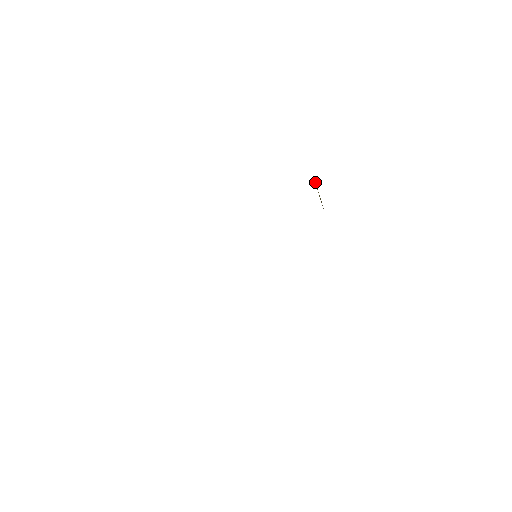
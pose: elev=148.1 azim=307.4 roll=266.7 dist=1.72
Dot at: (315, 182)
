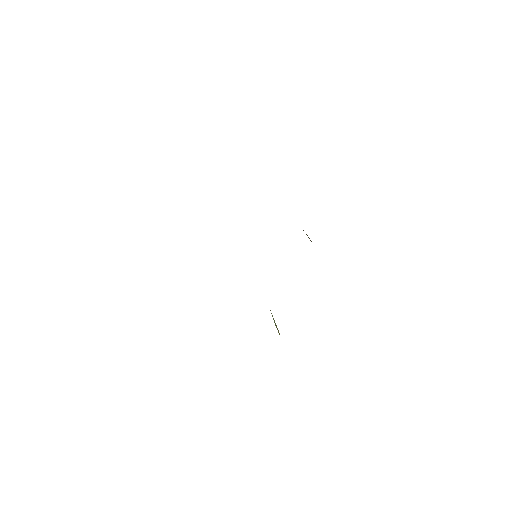
Dot at: occluded
